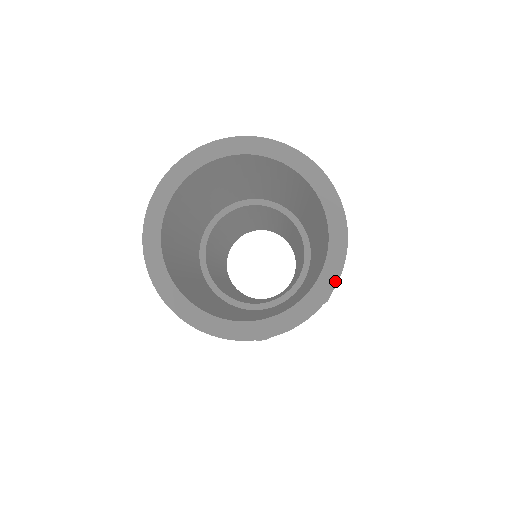
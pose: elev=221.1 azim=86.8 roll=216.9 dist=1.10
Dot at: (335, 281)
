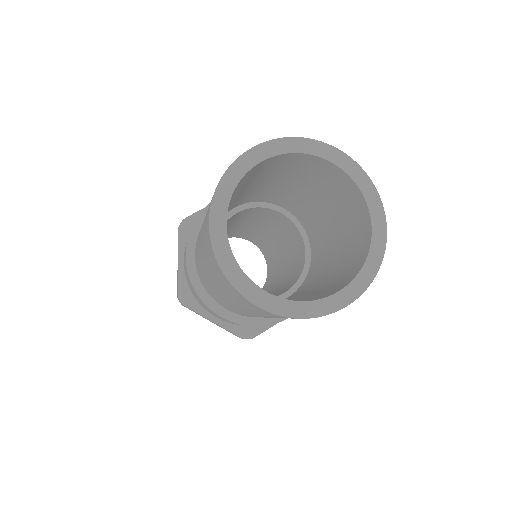
Dot at: (377, 268)
